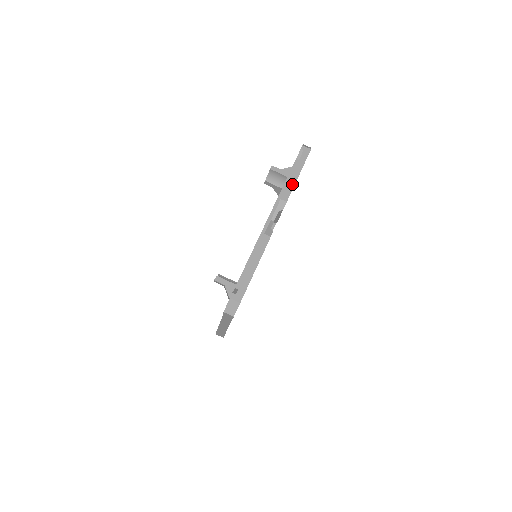
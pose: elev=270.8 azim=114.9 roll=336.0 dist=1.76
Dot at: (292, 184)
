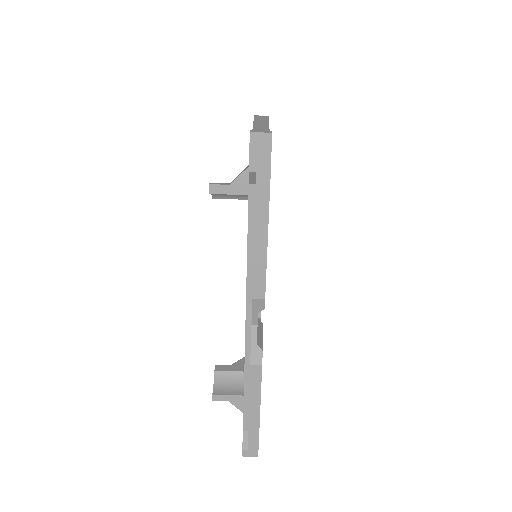
Dot at: (261, 261)
